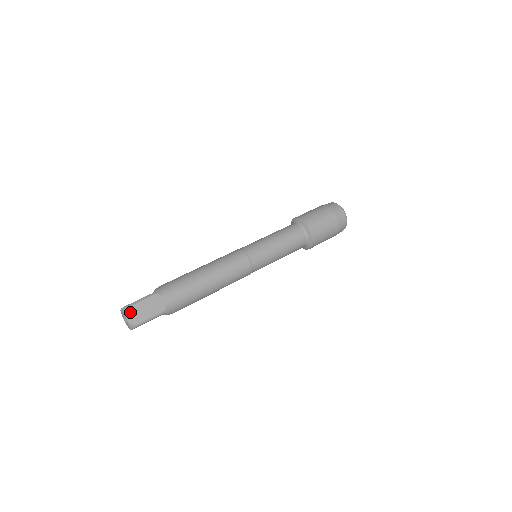
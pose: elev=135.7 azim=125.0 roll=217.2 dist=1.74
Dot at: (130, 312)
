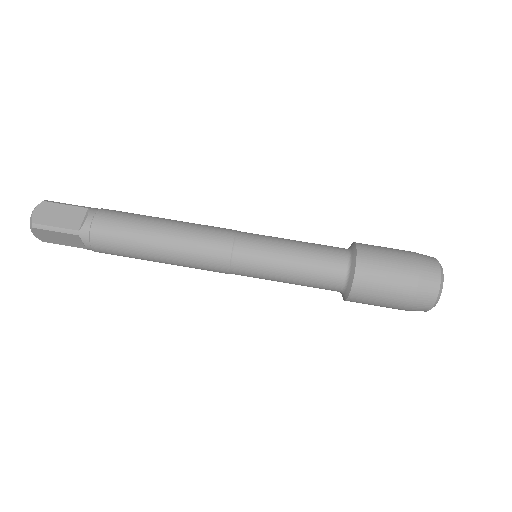
Dot at: (43, 207)
